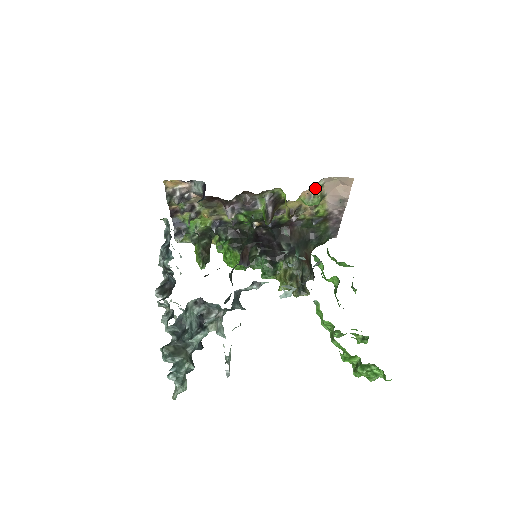
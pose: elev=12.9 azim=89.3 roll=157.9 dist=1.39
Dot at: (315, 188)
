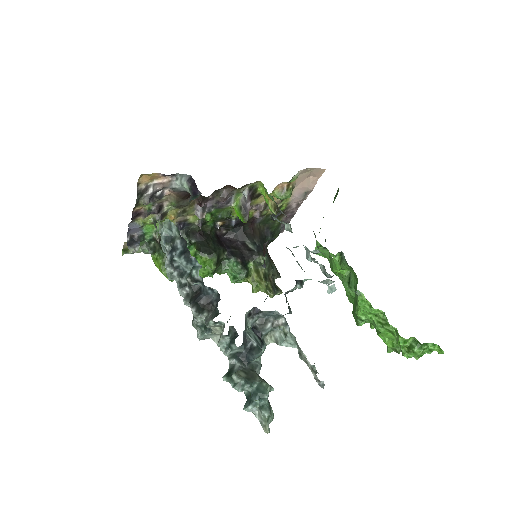
Dot at: (291, 180)
